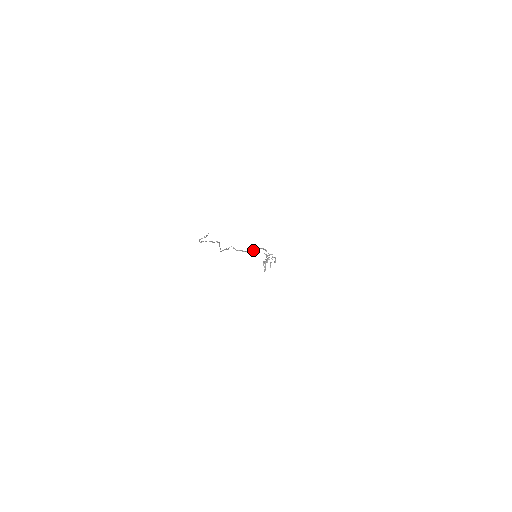
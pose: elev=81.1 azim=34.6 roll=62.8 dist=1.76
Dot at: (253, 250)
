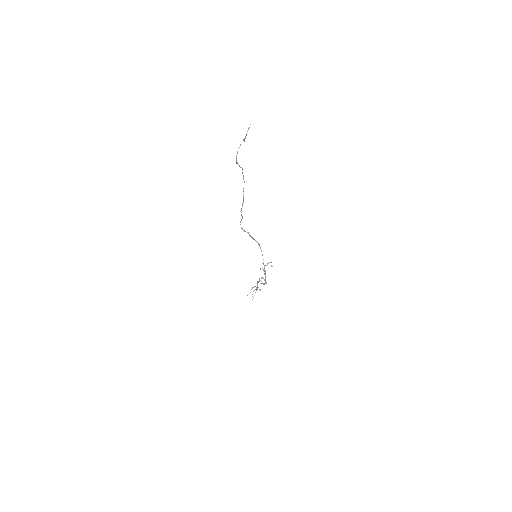
Dot at: (255, 240)
